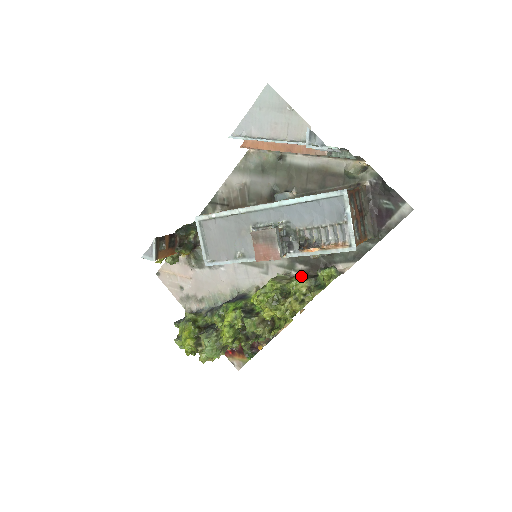
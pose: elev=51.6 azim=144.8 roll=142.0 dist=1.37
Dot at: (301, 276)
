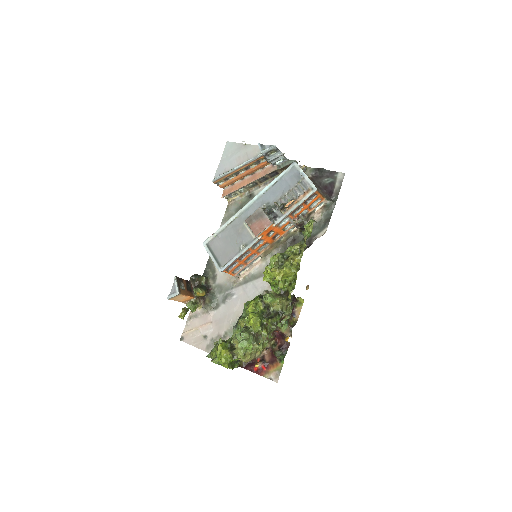
Dot at: occluded
